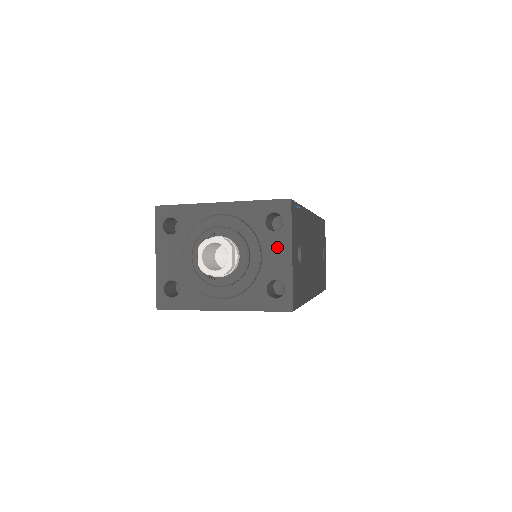
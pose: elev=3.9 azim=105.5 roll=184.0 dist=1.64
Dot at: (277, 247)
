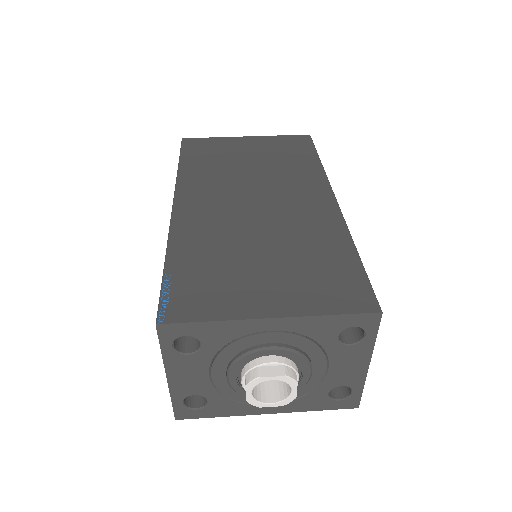
Dot at: (351, 359)
